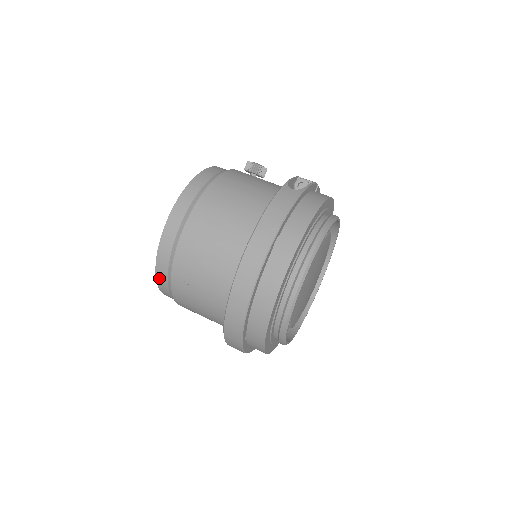
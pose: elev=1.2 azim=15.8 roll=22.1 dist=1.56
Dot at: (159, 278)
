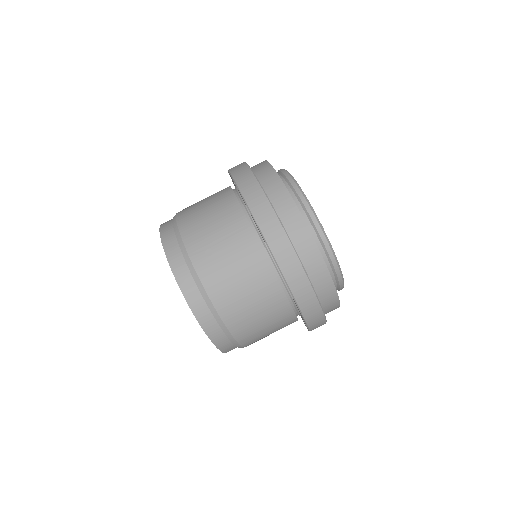
Dot at: (183, 286)
